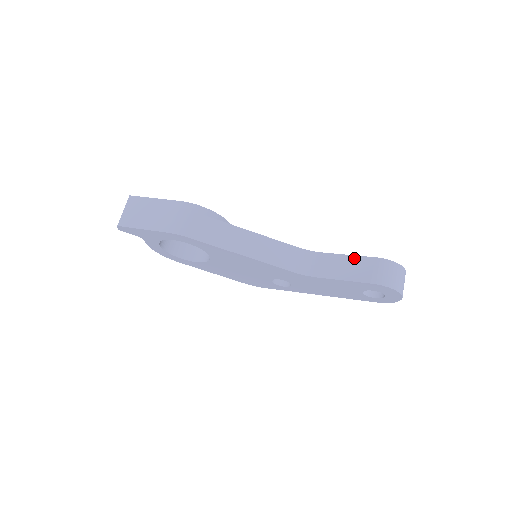
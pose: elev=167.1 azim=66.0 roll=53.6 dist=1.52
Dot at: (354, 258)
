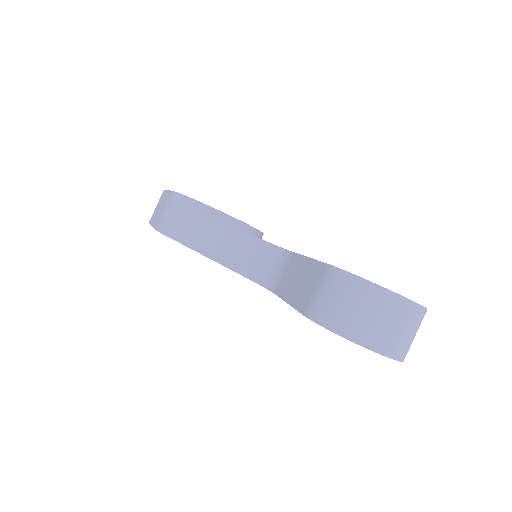
Dot at: (309, 263)
